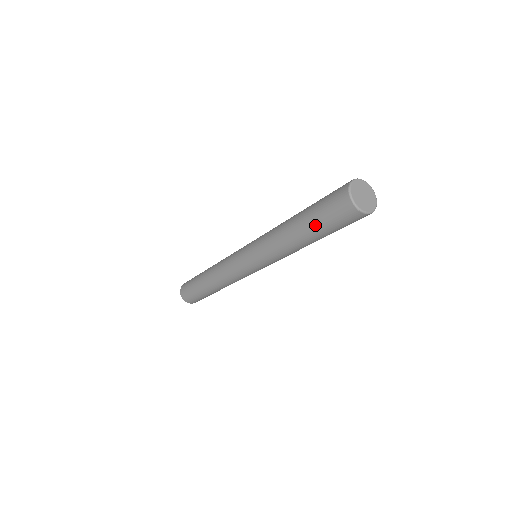
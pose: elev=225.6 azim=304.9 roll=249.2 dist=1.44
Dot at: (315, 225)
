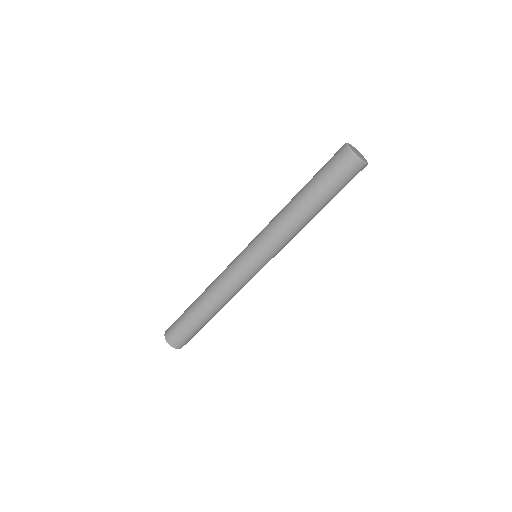
Dot at: (324, 190)
